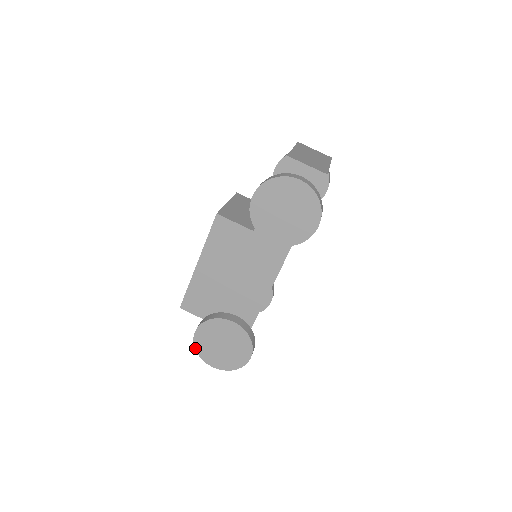
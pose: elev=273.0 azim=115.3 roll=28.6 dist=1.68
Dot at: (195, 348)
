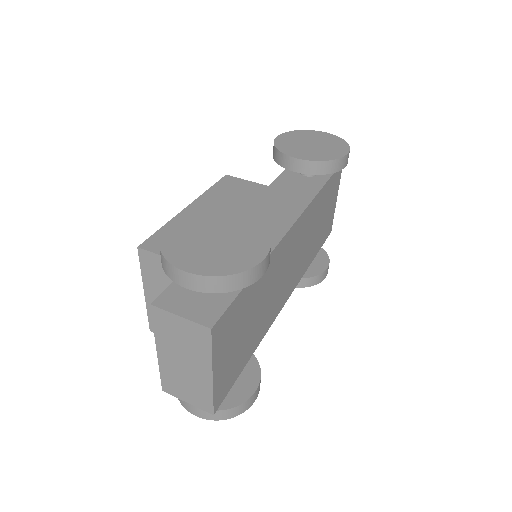
Dot at: (160, 245)
